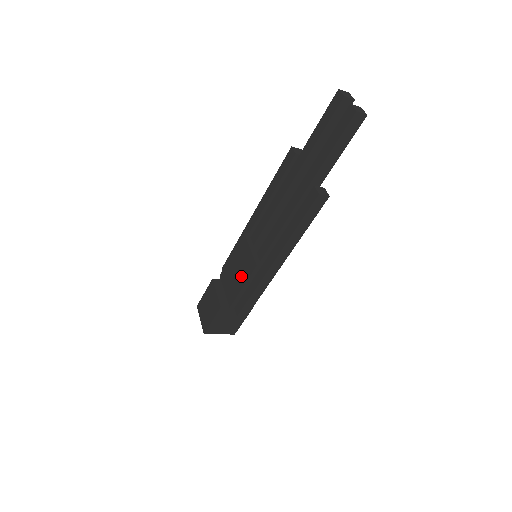
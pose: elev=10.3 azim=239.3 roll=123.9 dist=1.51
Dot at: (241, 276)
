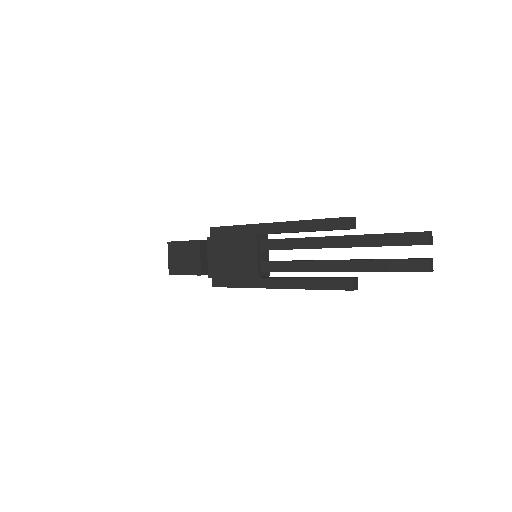
Dot at: (235, 267)
